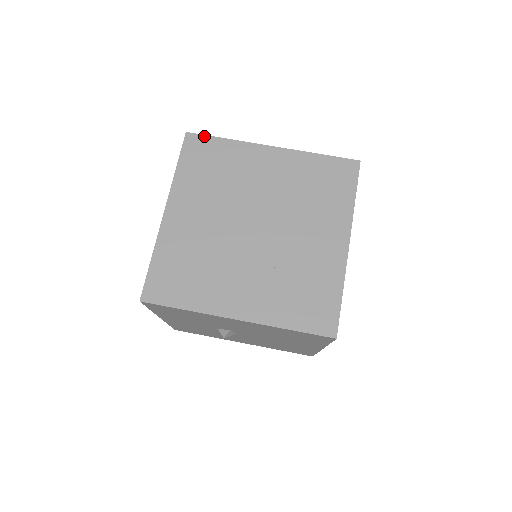
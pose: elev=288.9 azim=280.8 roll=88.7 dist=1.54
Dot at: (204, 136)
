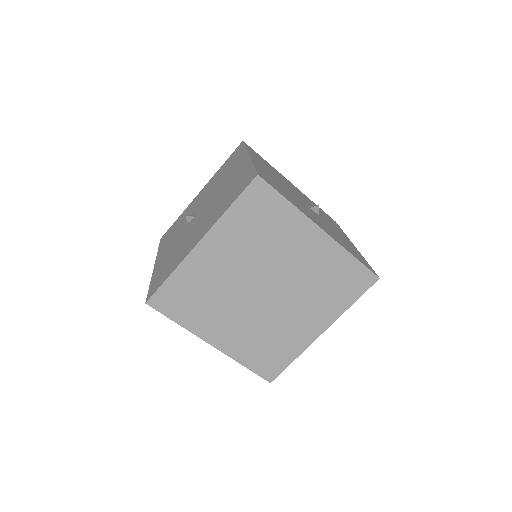
Dot at: (272, 188)
